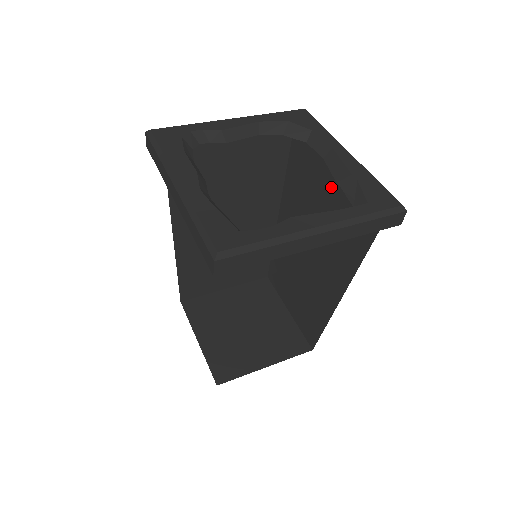
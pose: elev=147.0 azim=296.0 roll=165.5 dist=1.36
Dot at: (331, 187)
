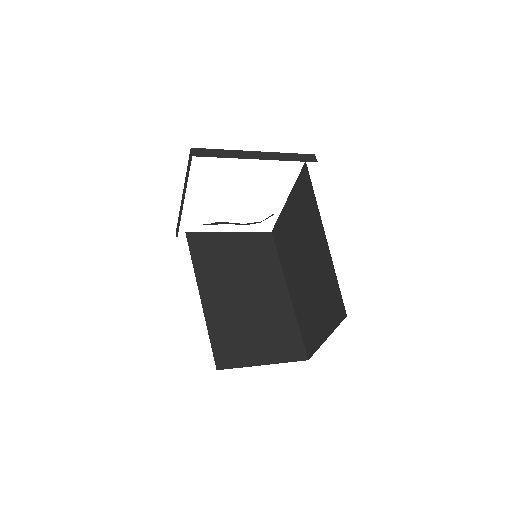
Dot at: (291, 210)
